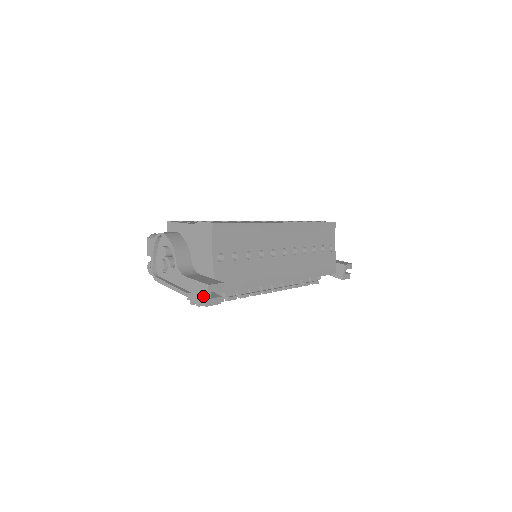
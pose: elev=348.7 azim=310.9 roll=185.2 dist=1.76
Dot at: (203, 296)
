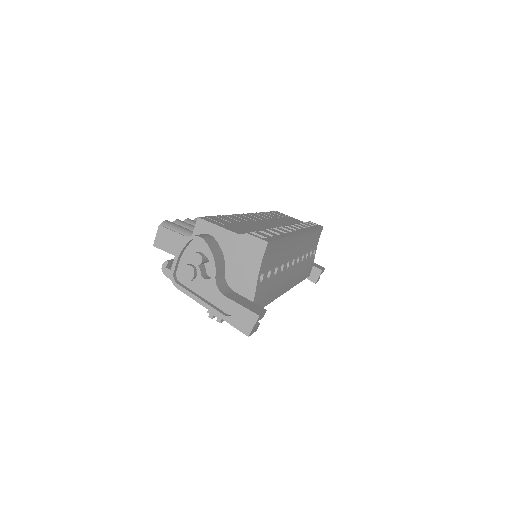
Dot at: (248, 325)
